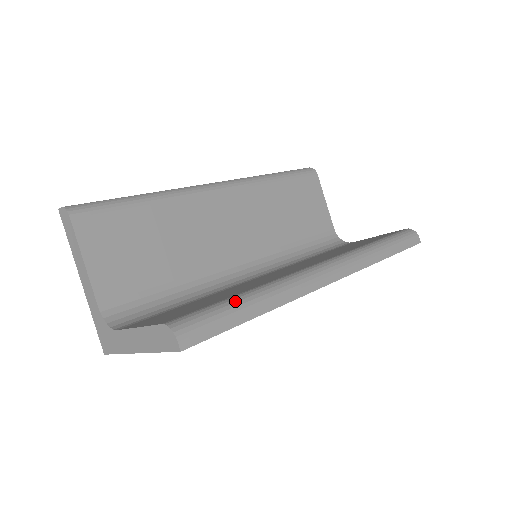
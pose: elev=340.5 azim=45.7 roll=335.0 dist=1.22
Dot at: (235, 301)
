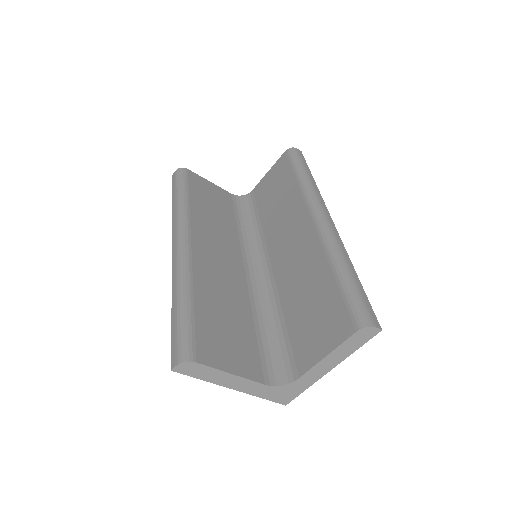
Dot at: (346, 281)
